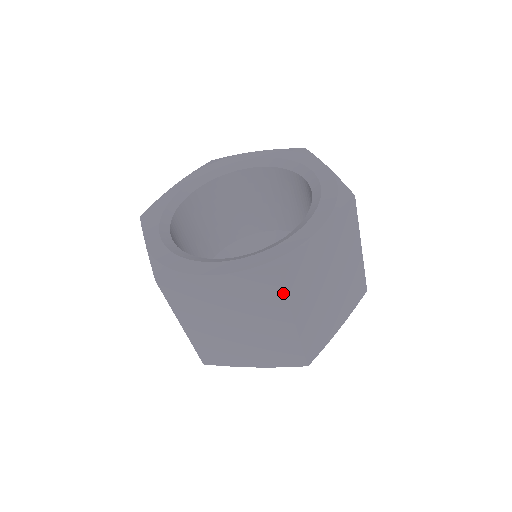
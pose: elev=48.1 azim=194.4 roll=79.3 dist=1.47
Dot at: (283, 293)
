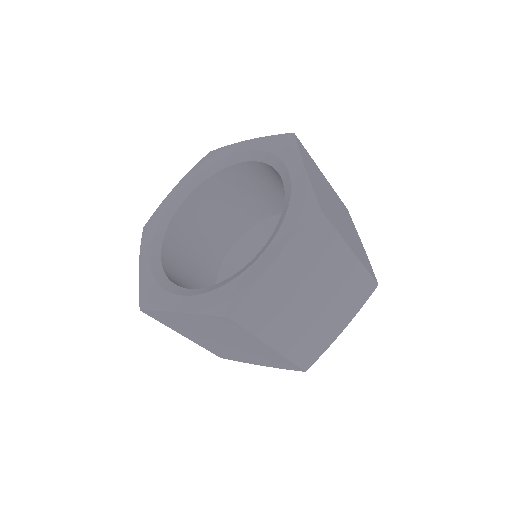
Dot at: (242, 328)
